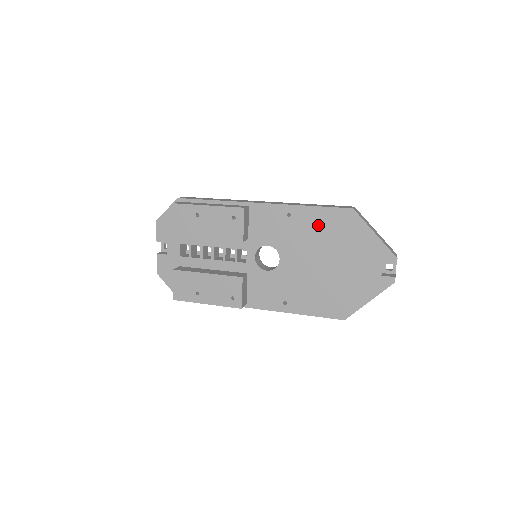
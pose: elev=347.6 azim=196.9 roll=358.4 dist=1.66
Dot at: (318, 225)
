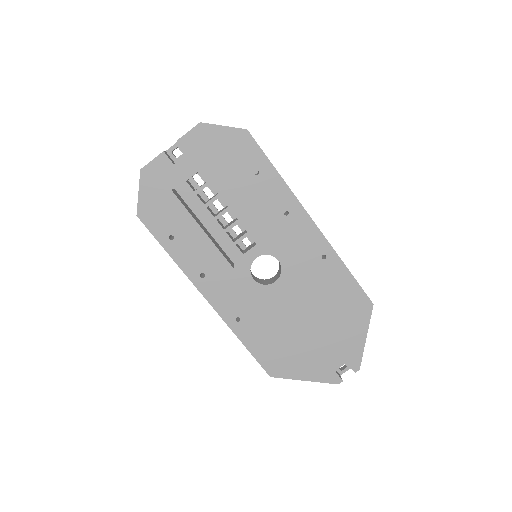
Dot at: (336, 289)
